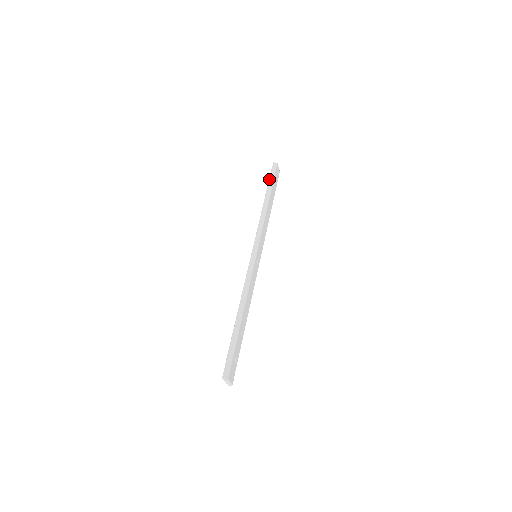
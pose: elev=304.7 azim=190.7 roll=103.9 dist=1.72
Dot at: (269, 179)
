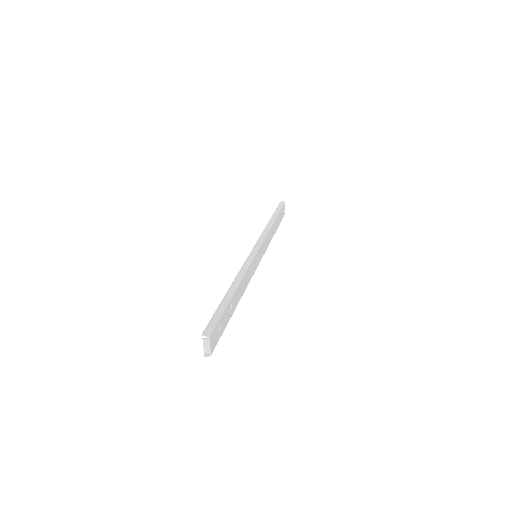
Dot at: (276, 209)
